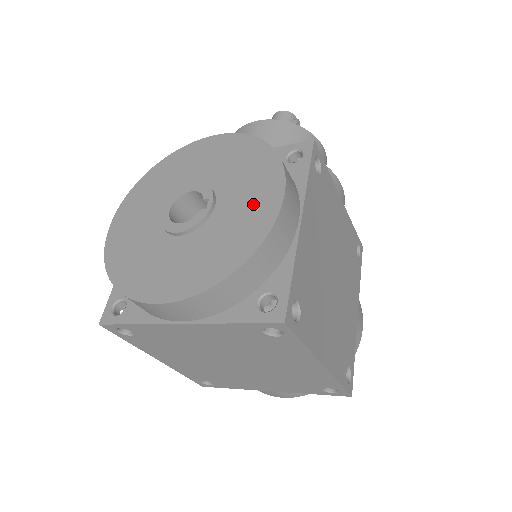
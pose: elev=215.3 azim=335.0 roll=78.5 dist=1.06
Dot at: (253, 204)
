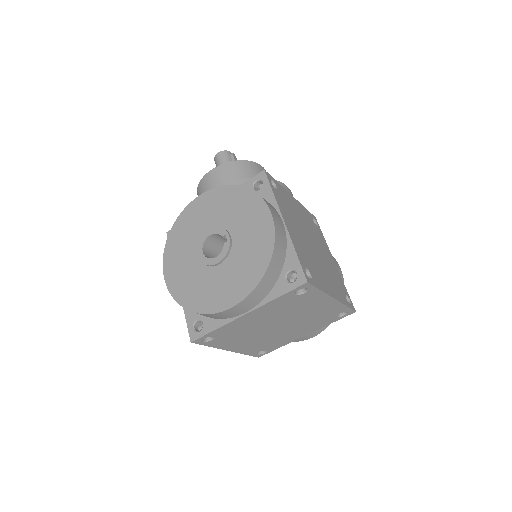
Dot at: (255, 226)
